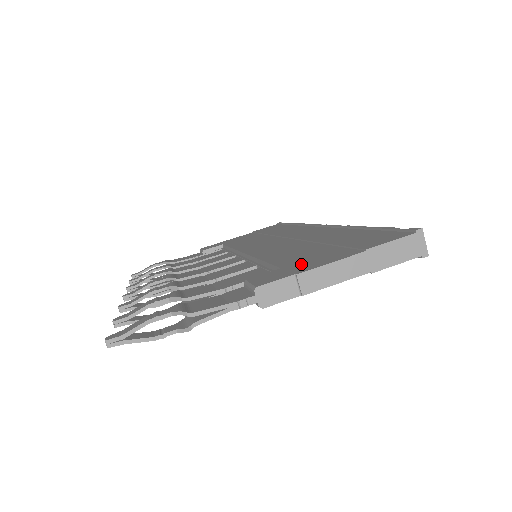
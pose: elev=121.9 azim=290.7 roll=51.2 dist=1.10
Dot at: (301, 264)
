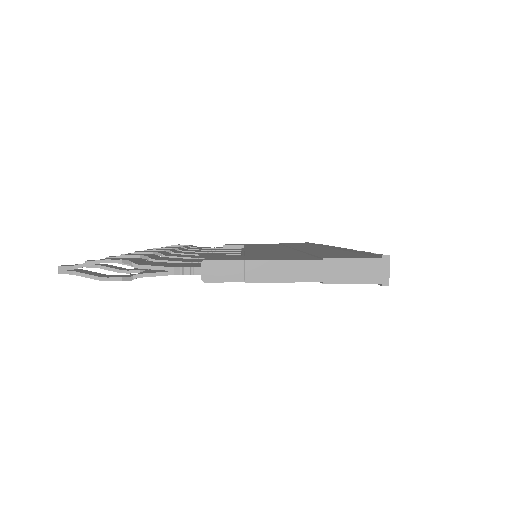
Dot at: (262, 257)
